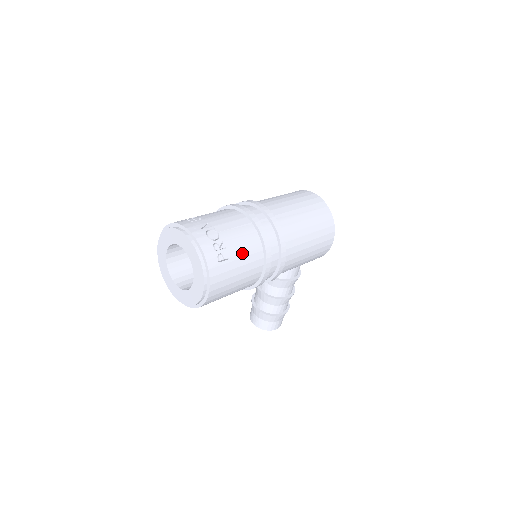
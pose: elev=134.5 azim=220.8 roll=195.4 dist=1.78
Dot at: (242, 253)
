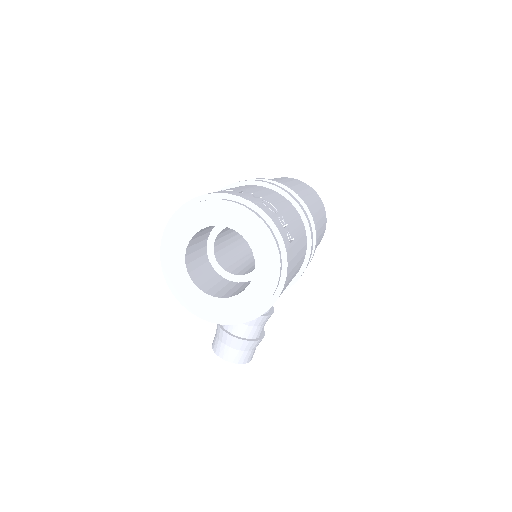
Dot at: (298, 233)
